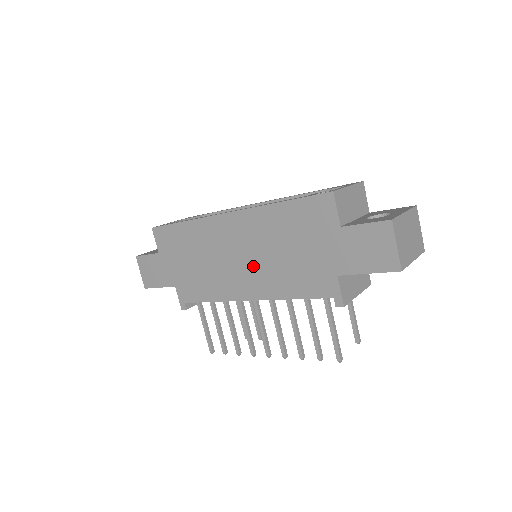
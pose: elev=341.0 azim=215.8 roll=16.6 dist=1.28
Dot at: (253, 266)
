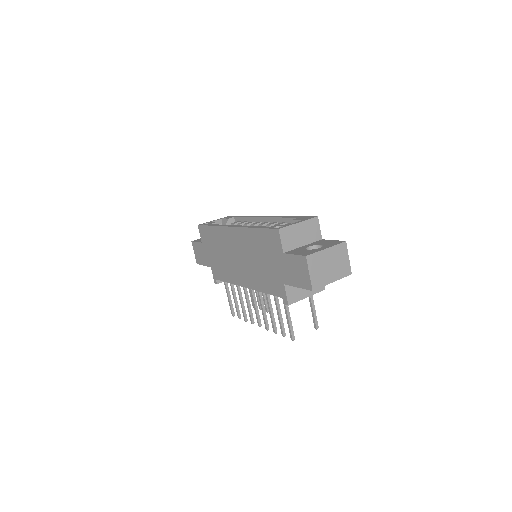
Dot at: (246, 266)
